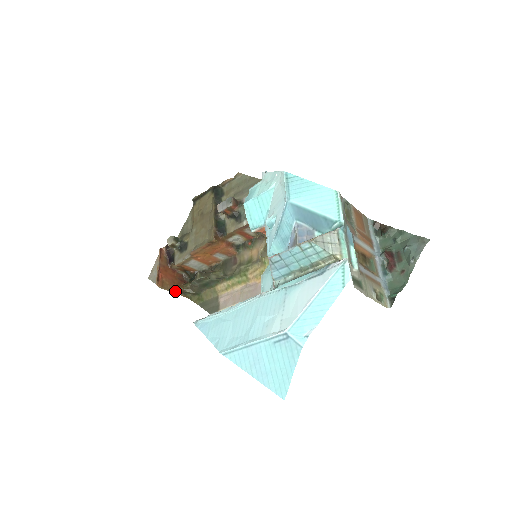
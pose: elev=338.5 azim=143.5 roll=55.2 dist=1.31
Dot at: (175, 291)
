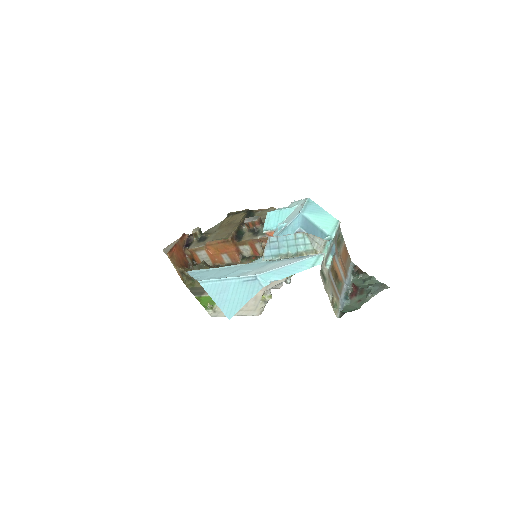
Dot at: (177, 268)
